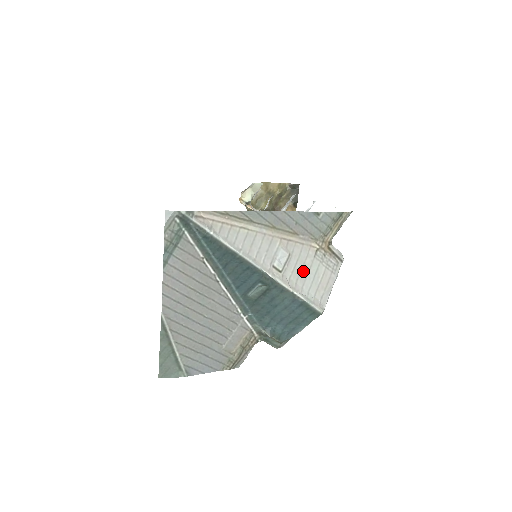
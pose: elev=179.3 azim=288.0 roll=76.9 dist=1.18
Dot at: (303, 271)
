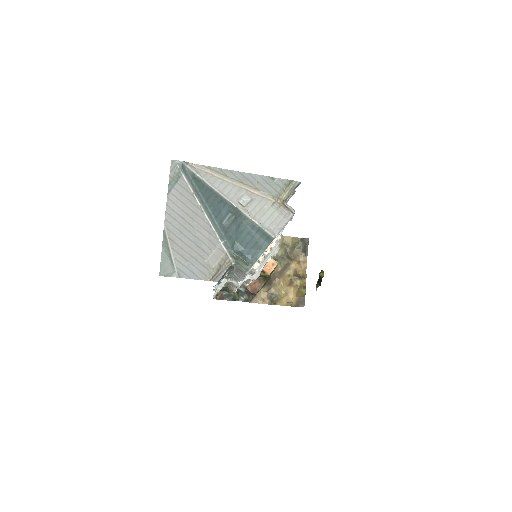
Dot at: (261, 211)
